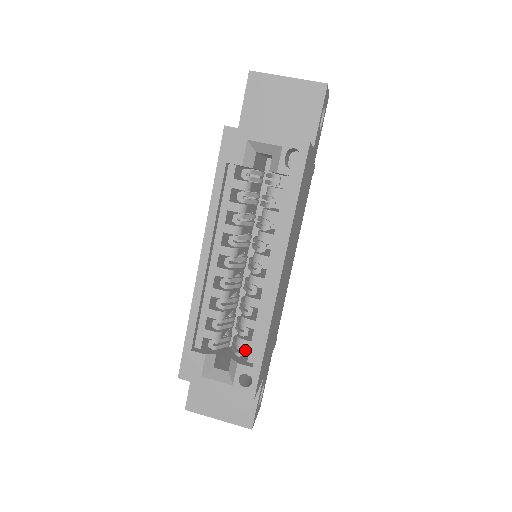
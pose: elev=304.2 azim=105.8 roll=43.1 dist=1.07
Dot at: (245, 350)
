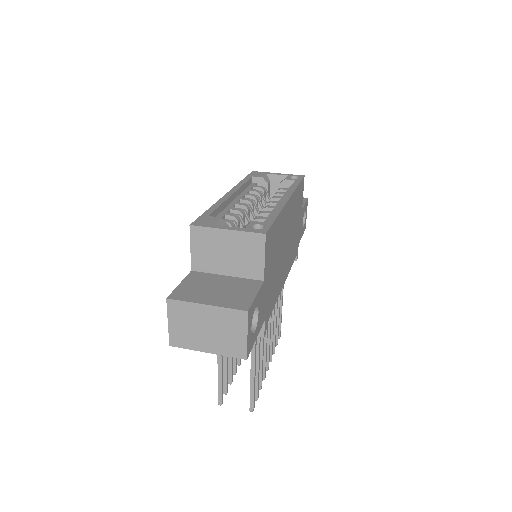
Dot at: occluded
